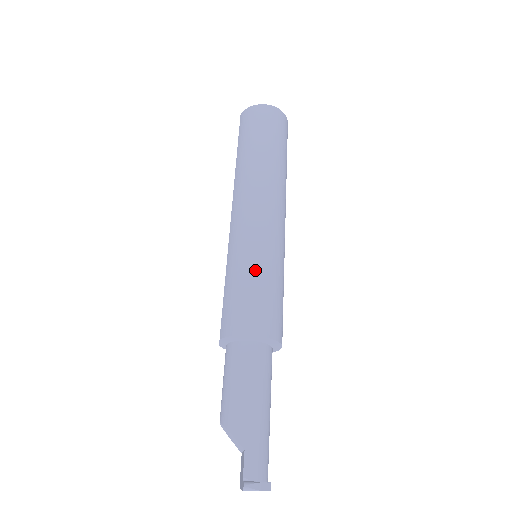
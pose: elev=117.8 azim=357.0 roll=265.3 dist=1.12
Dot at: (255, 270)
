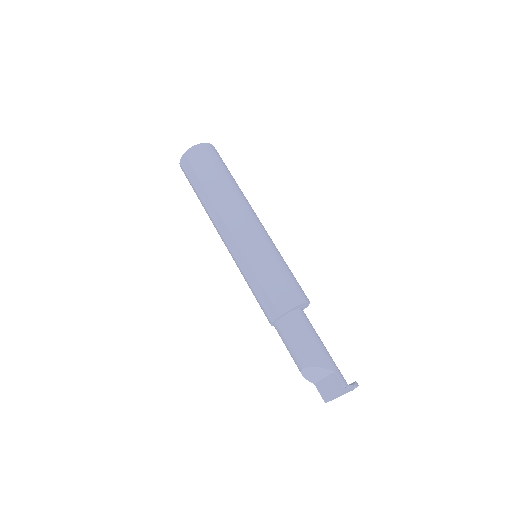
Dot at: (278, 263)
